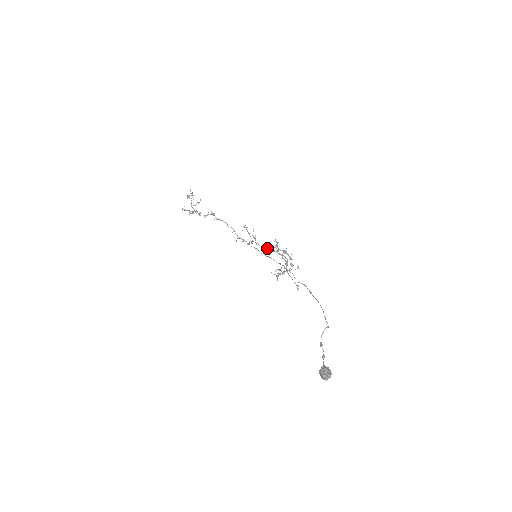
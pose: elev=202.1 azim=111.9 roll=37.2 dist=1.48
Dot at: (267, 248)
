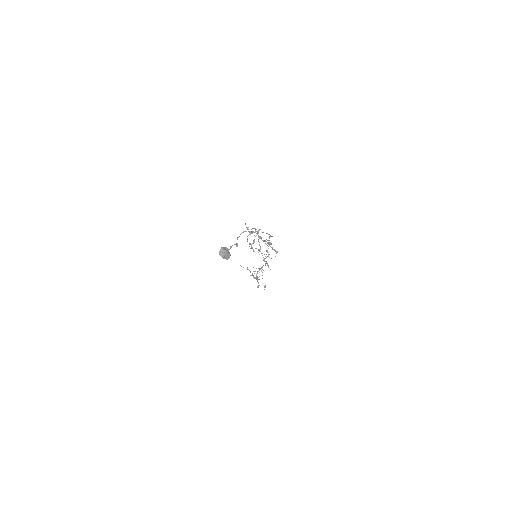
Dot at: (259, 244)
